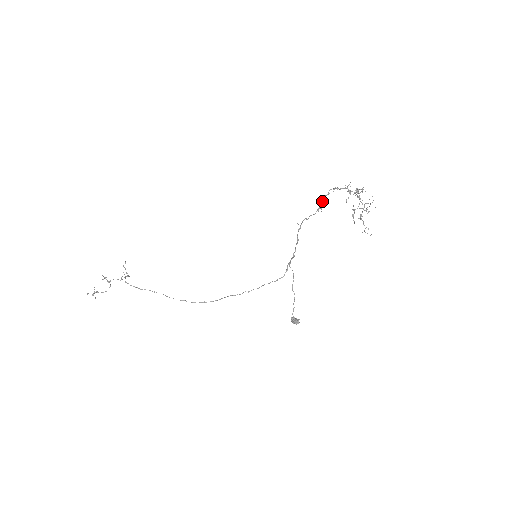
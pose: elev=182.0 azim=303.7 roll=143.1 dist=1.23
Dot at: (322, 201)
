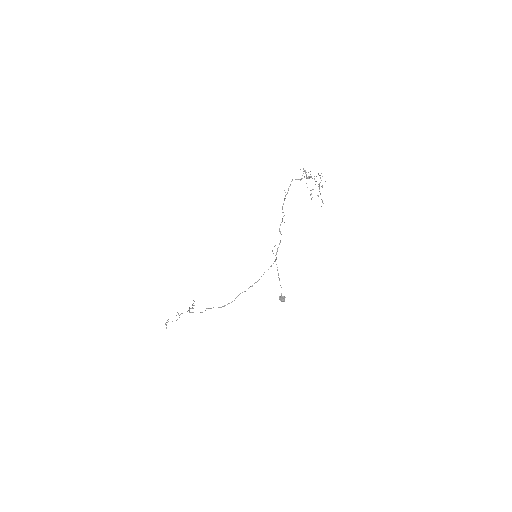
Dot at: (287, 192)
